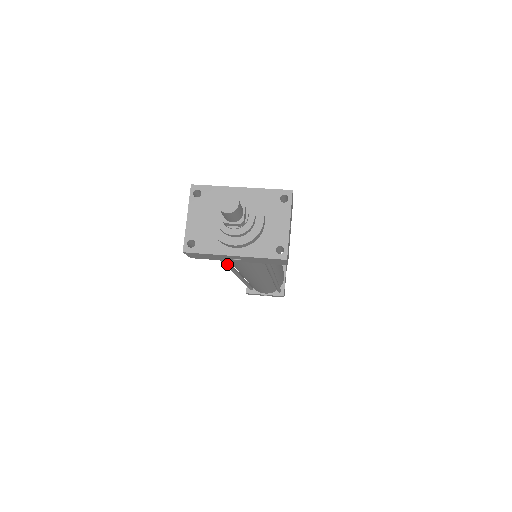
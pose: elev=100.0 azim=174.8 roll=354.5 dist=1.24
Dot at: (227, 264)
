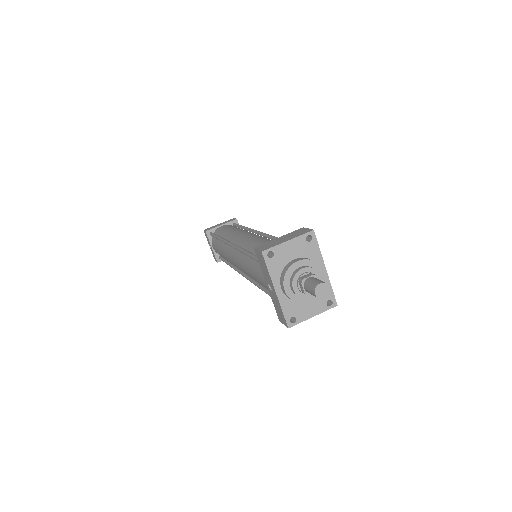
Dot at: (250, 257)
